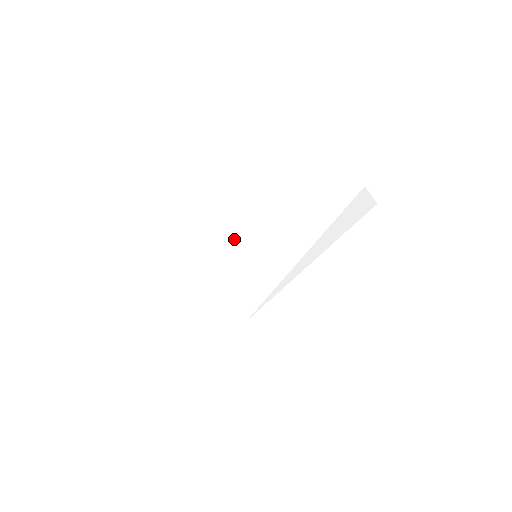
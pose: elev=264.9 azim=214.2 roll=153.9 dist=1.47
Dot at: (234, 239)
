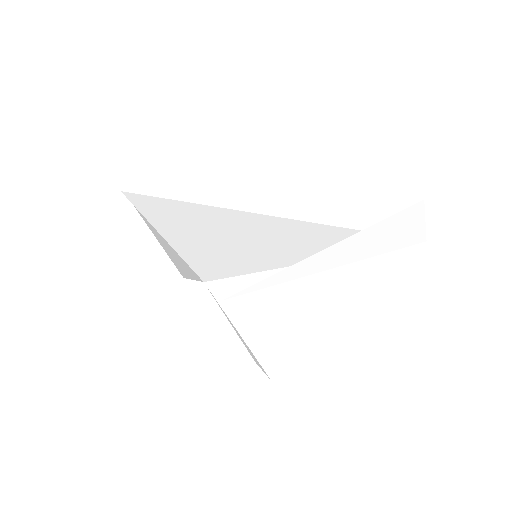
Dot at: (237, 223)
